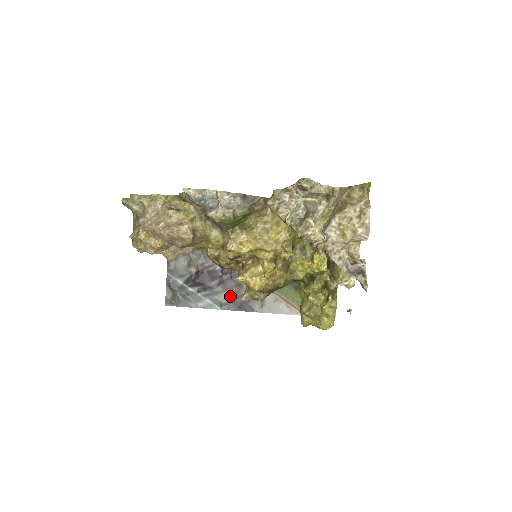
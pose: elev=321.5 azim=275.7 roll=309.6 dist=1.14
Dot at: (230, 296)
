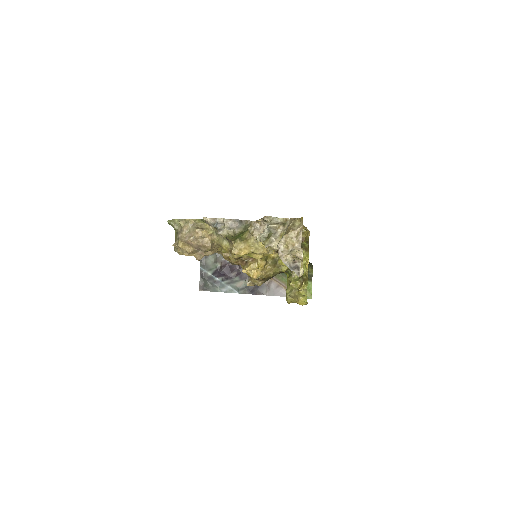
Dot at: (245, 284)
